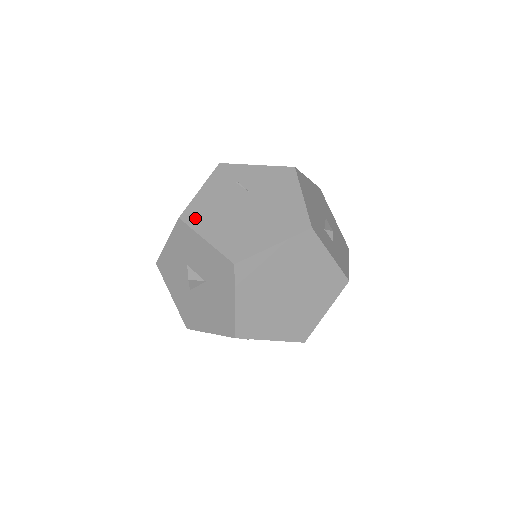
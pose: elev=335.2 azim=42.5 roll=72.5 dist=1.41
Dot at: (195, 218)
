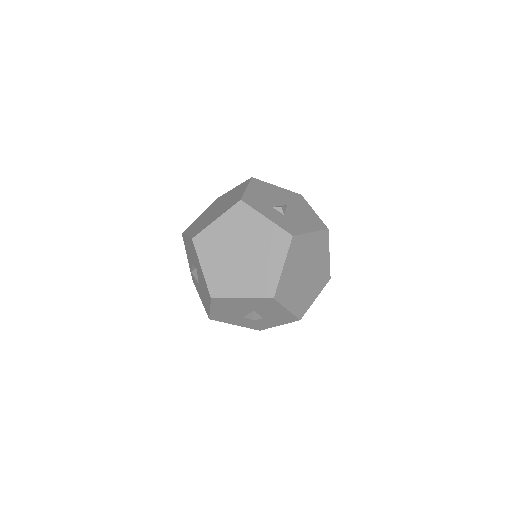
Dot at: (189, 229)
